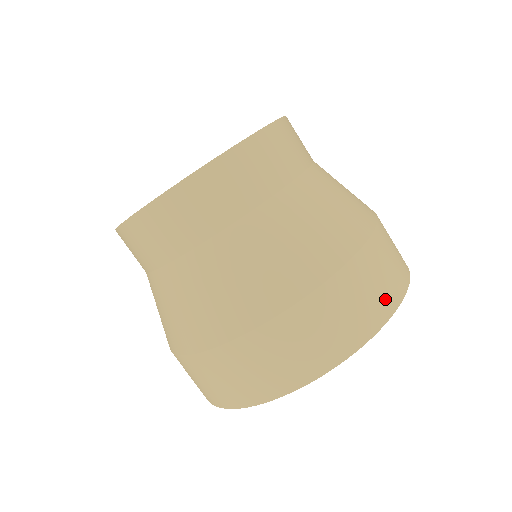
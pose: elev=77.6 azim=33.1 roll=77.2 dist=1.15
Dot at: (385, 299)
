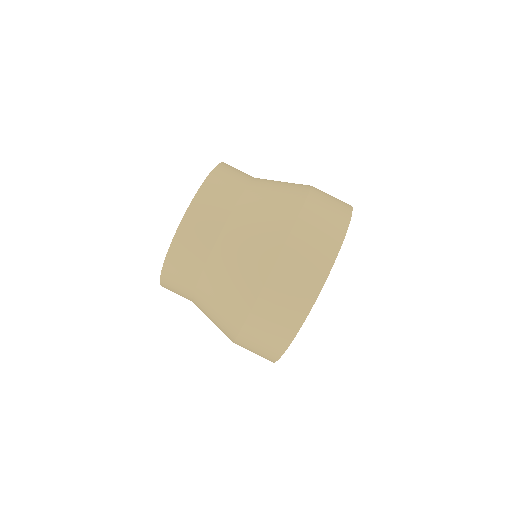
Dot at: (334, 230)
